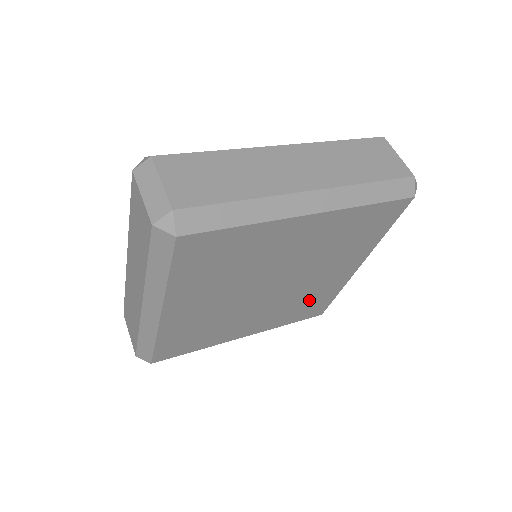
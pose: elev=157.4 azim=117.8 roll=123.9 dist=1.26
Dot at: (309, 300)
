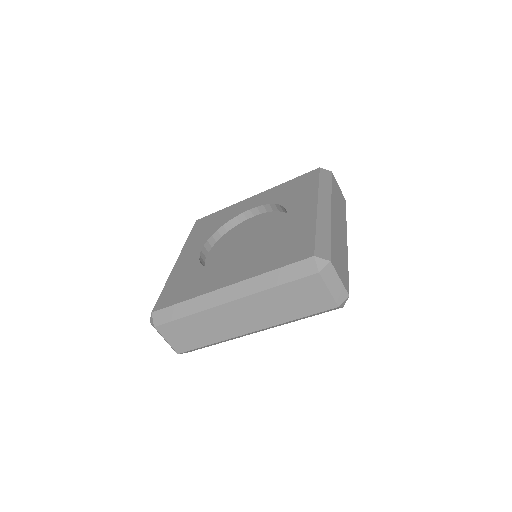
Dot at: occluded
